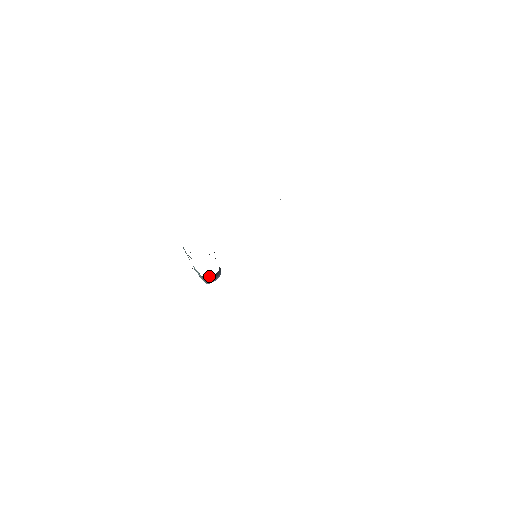
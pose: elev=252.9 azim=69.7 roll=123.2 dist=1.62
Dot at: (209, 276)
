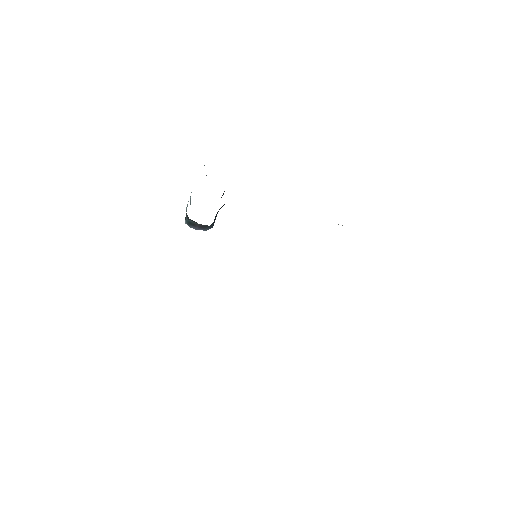
Dot at: occluded
